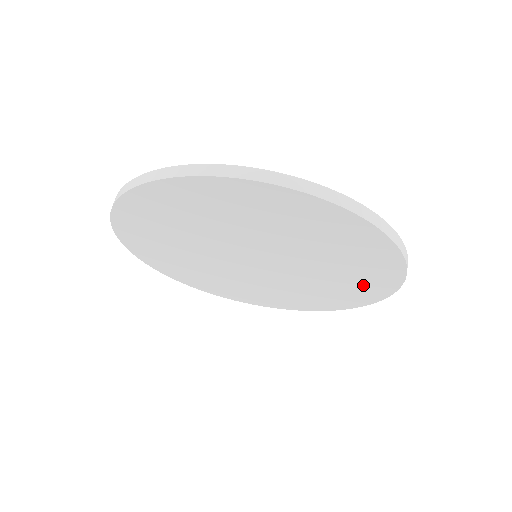
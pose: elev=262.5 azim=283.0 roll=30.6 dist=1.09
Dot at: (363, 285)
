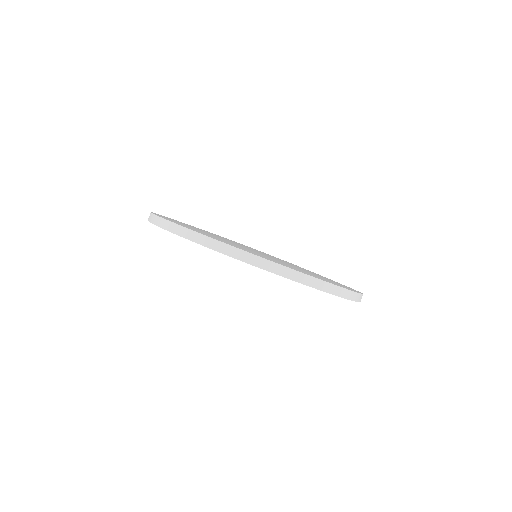
Dot at: occluded
